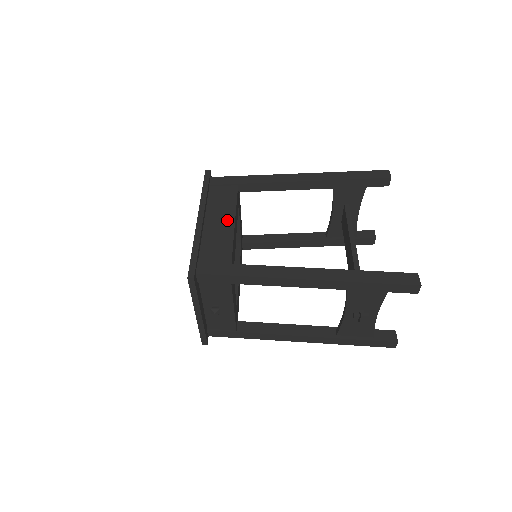
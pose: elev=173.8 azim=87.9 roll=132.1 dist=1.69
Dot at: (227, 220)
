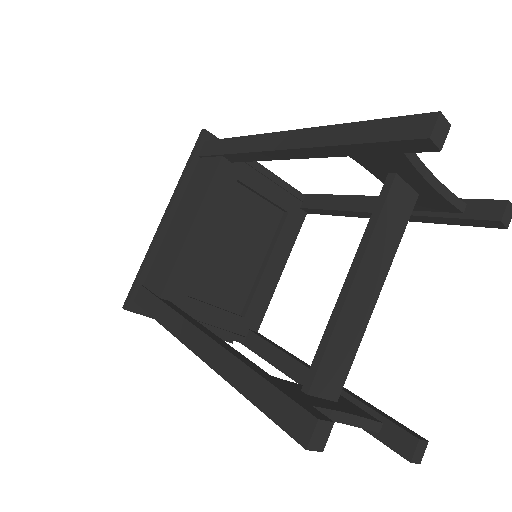
Dot at: (187, 222)
